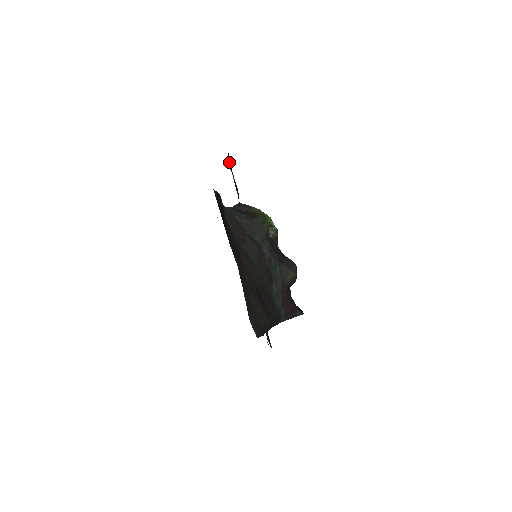
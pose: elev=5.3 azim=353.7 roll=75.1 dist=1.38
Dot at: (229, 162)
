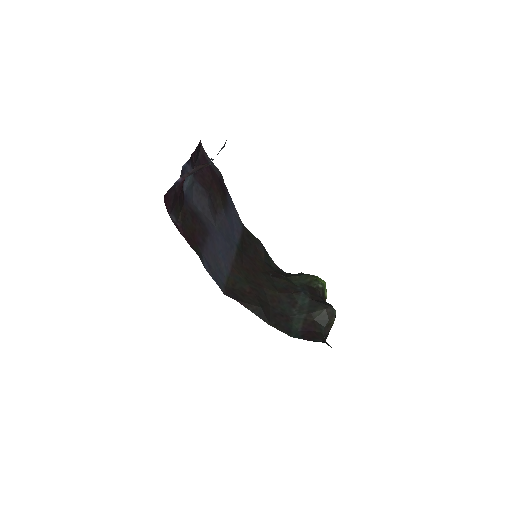
Dot at: (214, 168)
